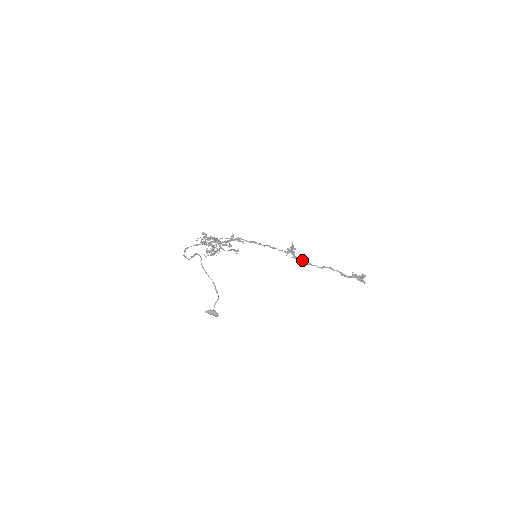
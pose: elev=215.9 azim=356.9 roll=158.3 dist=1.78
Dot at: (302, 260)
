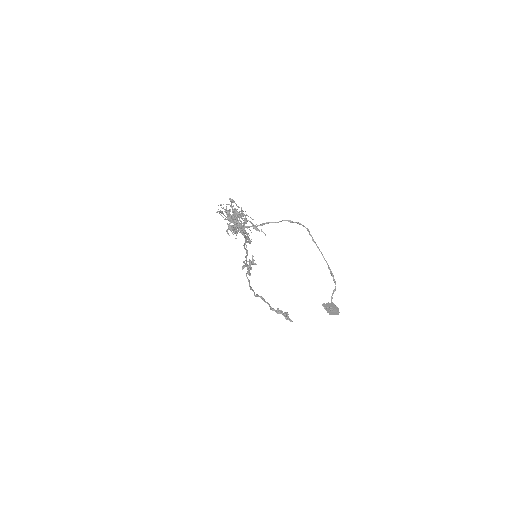
Dot at: (249, 280)
